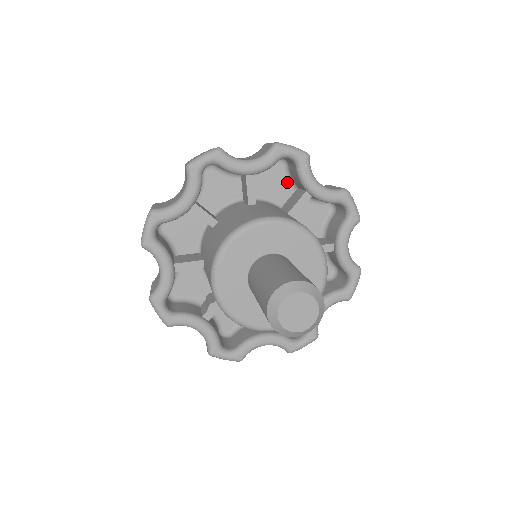
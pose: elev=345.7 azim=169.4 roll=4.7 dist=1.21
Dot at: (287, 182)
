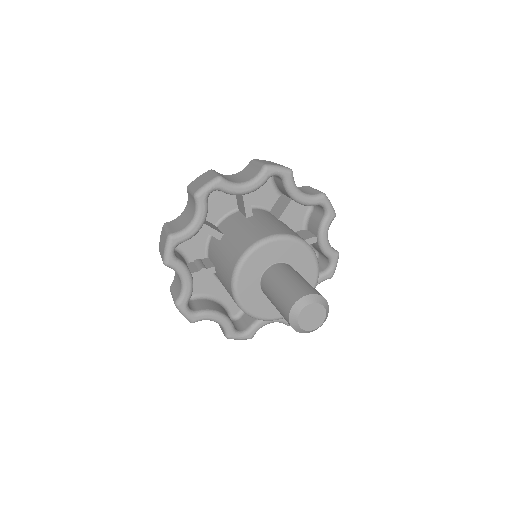
Dot at: (303, 220)
